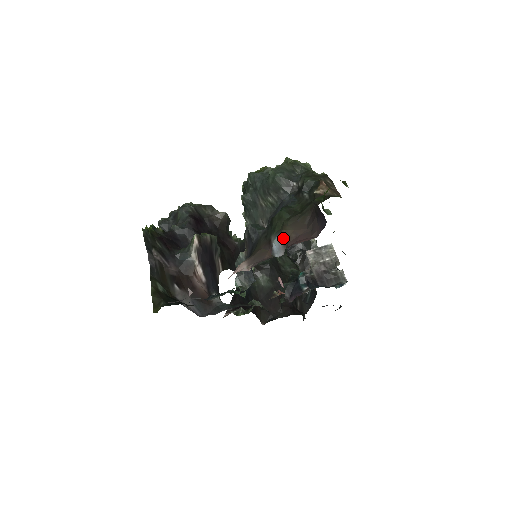
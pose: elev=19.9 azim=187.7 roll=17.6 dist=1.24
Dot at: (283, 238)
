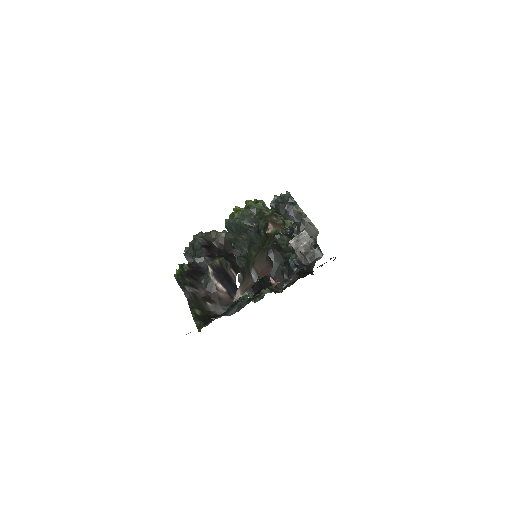
Dot at: (255, 270)
